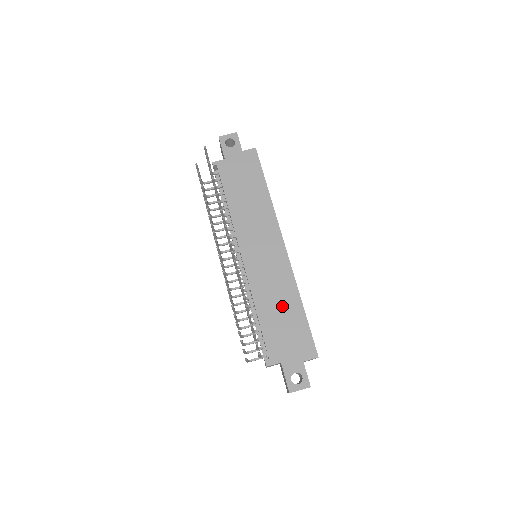
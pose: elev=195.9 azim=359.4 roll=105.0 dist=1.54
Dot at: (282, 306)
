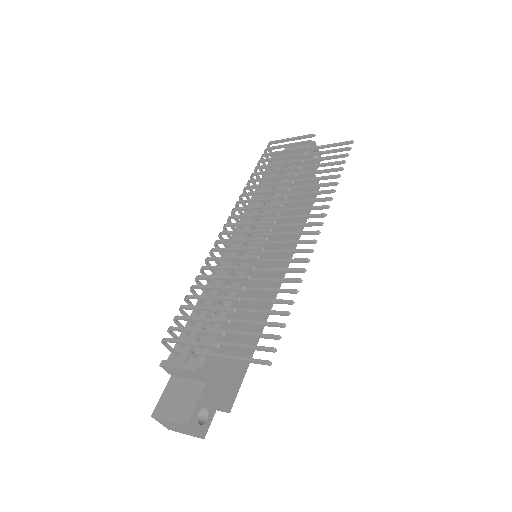
Dot at: (247, 327)
